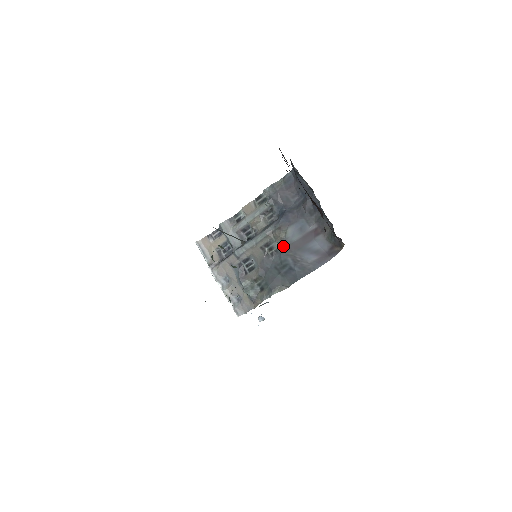
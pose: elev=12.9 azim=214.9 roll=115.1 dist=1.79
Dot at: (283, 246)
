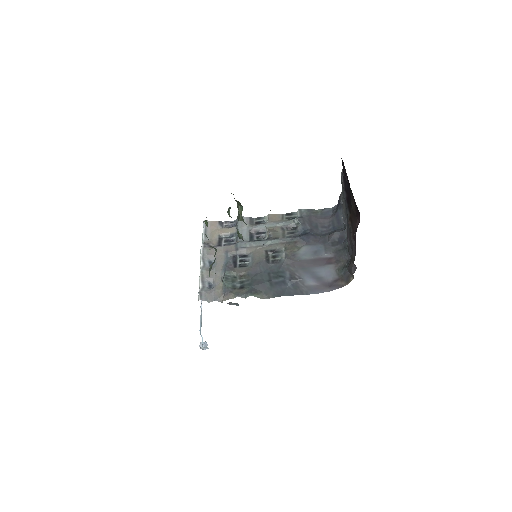
Dot at: (289, 258)
